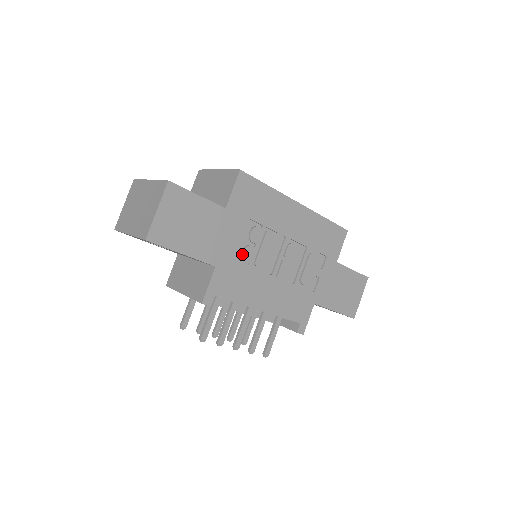
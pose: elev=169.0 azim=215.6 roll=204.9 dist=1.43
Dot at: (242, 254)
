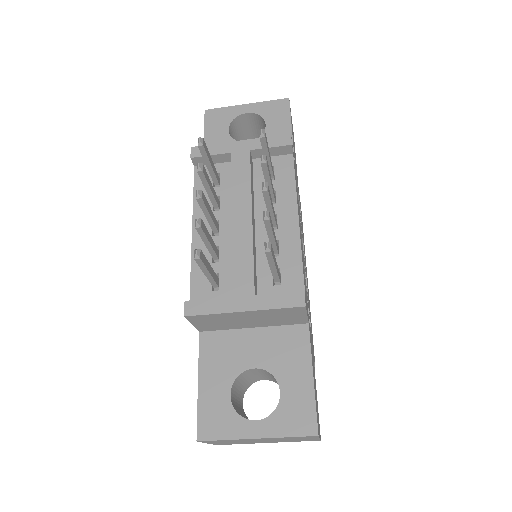
Dot at: occluded
